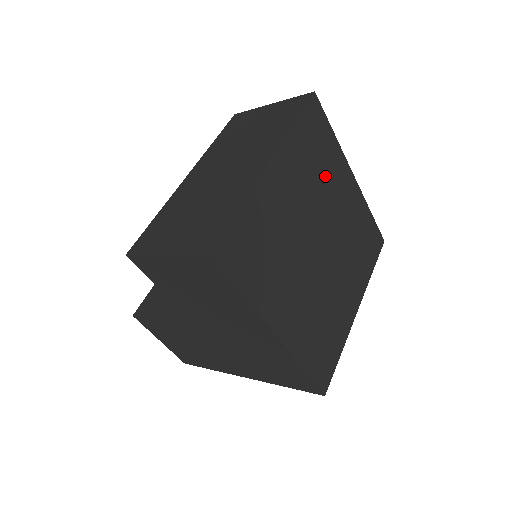
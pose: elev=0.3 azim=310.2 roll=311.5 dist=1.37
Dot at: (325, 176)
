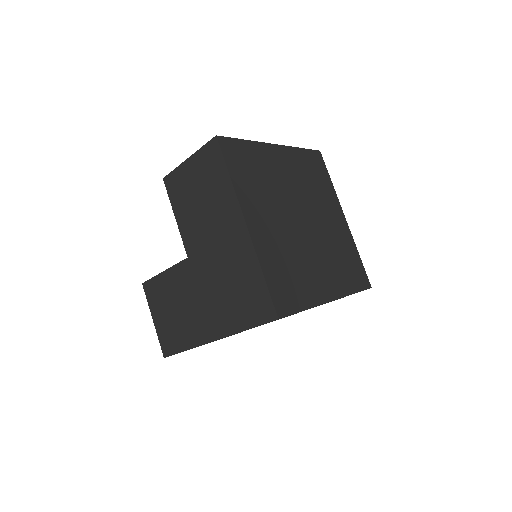
Dot at: (318, 192)
